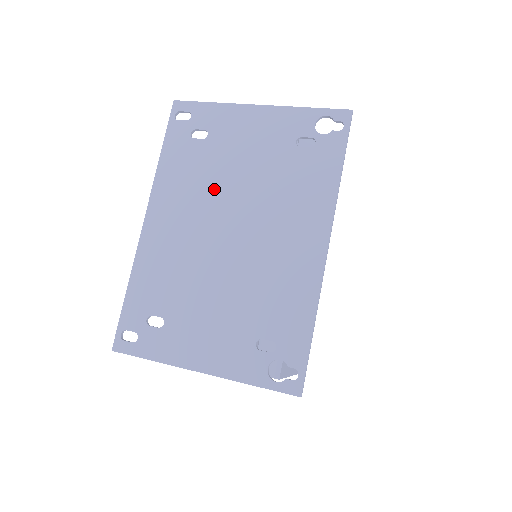
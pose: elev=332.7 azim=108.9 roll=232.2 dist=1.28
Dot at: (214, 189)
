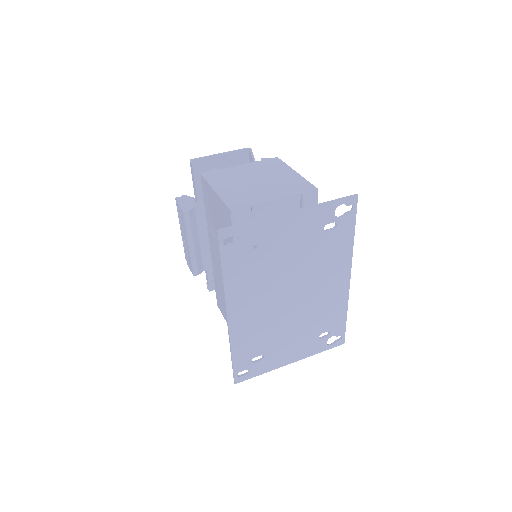
Dot at: (274, 279)
